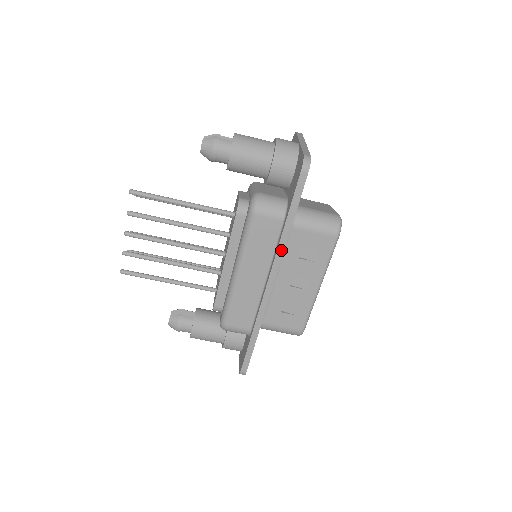
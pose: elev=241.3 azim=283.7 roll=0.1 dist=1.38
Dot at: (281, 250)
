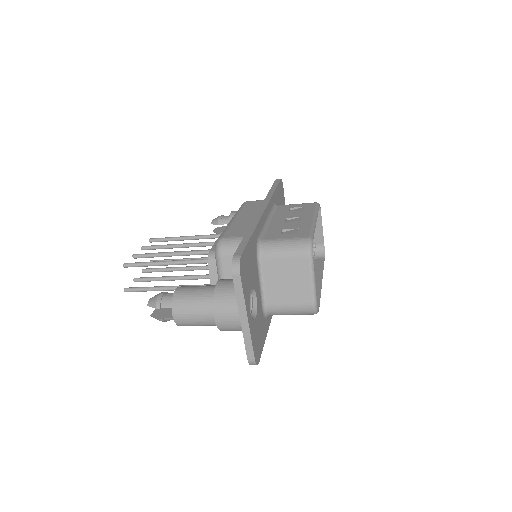
Dot at: occluded
